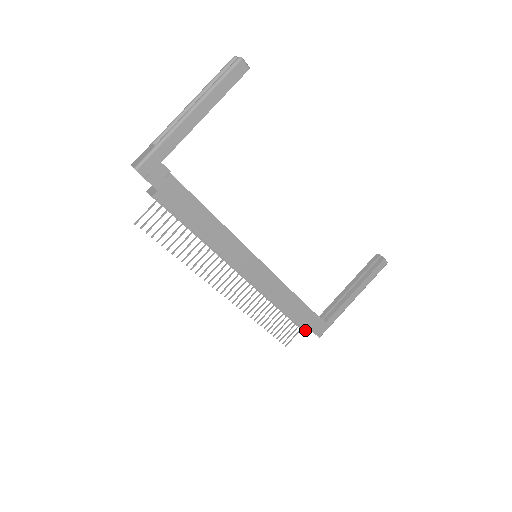
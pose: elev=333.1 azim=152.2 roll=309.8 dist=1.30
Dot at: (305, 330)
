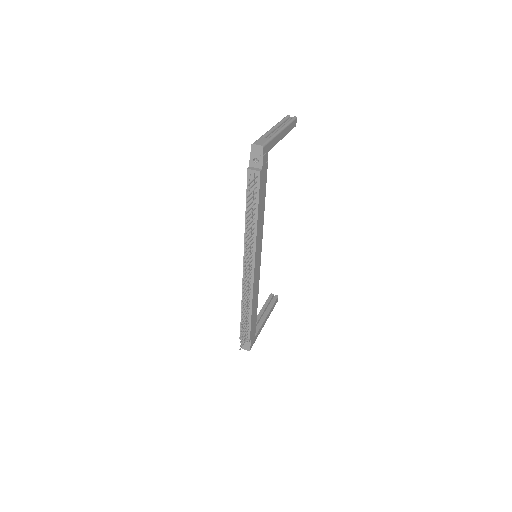
Dot at: (250, 338)
